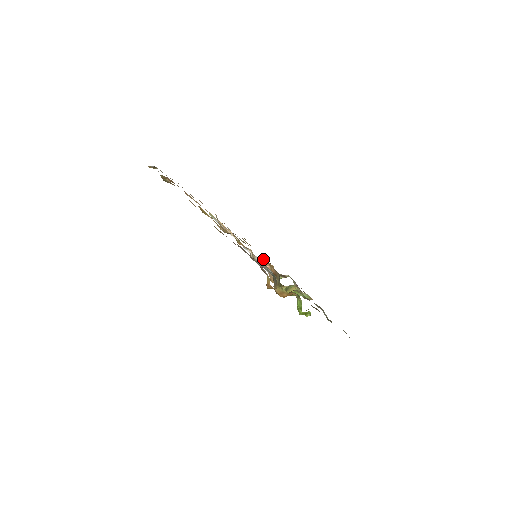
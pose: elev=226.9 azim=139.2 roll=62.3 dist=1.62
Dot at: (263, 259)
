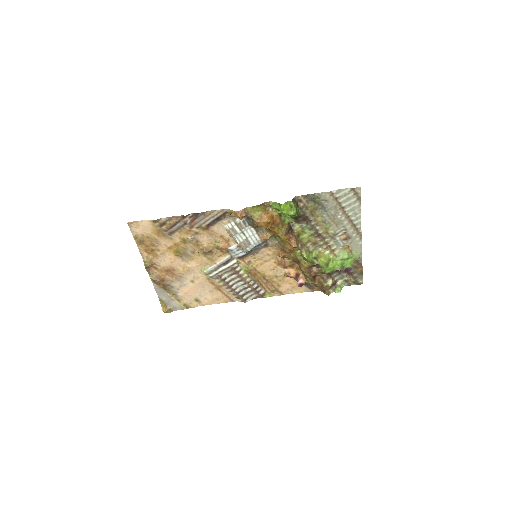
Dot at: (286, 274)
